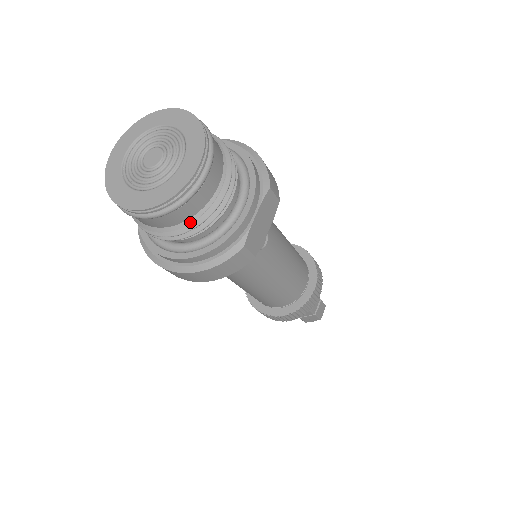
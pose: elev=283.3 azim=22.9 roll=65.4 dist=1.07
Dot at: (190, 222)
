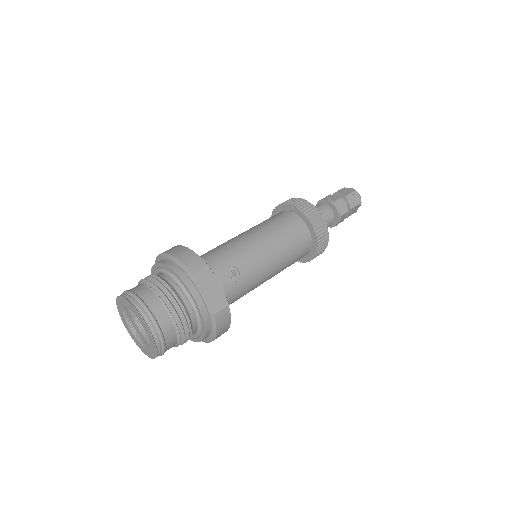
Dot at: (179, 336)
